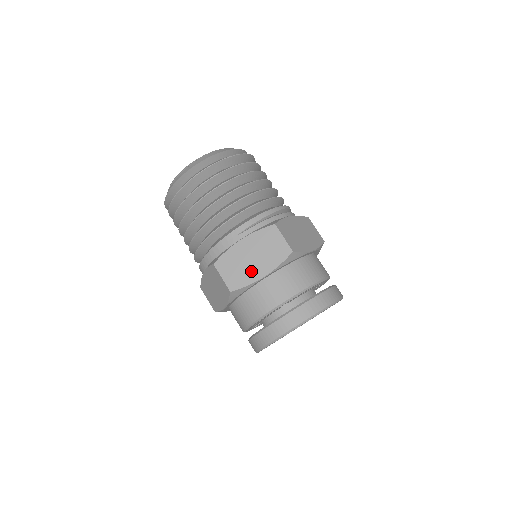
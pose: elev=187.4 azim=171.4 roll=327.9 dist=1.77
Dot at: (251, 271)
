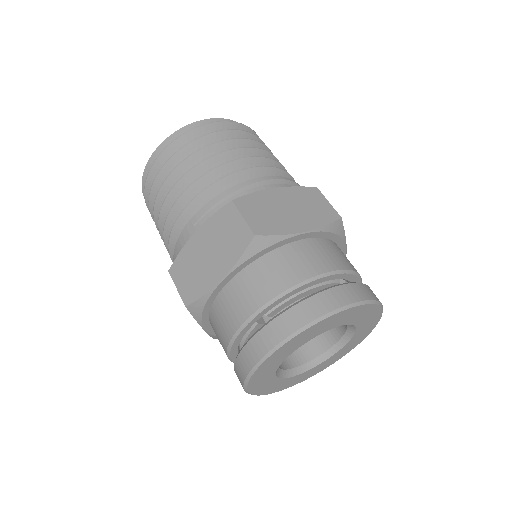
Dot at: (207, 274)
